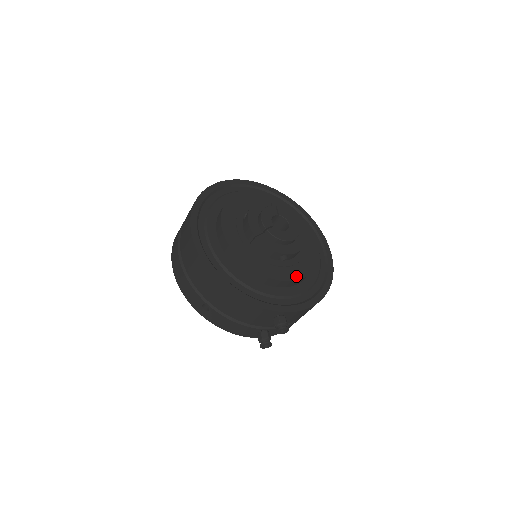
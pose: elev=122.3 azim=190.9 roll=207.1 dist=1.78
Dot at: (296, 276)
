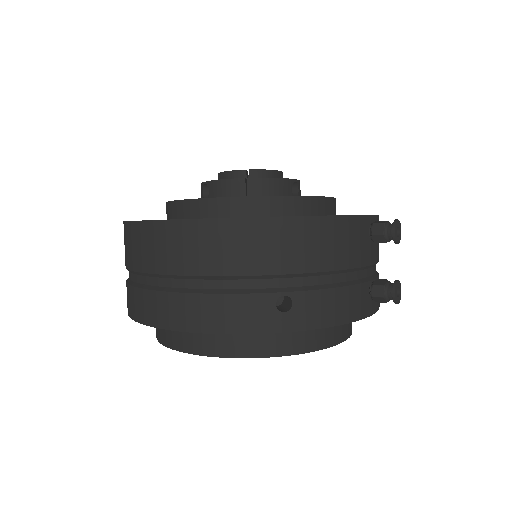
Dot at: occluded
